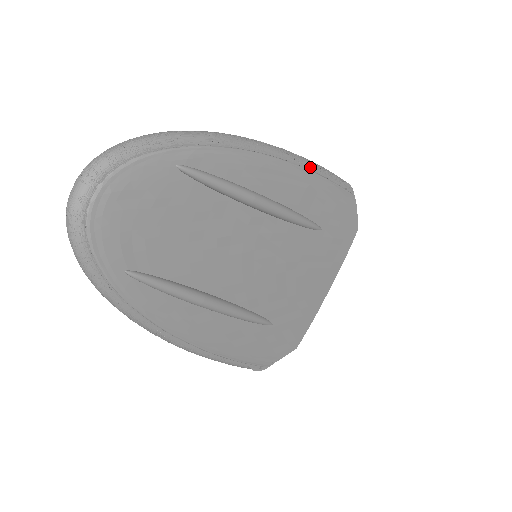
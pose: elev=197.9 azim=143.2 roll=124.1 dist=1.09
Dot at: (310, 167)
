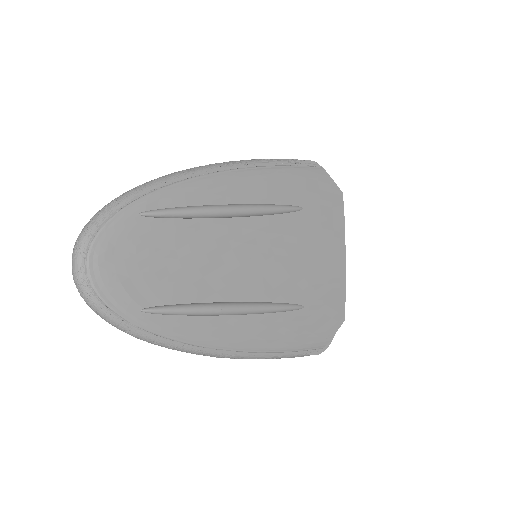
Dot at: (262, 164)
